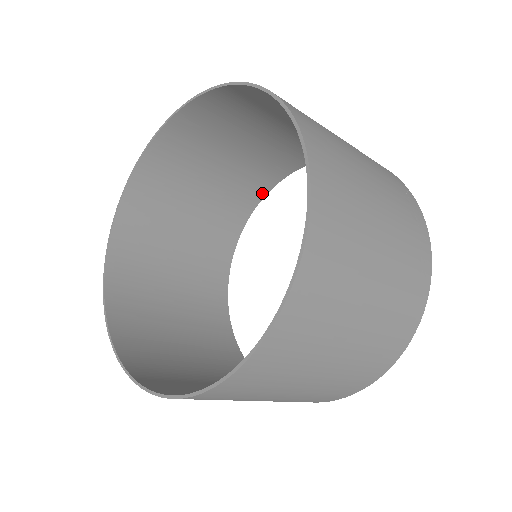
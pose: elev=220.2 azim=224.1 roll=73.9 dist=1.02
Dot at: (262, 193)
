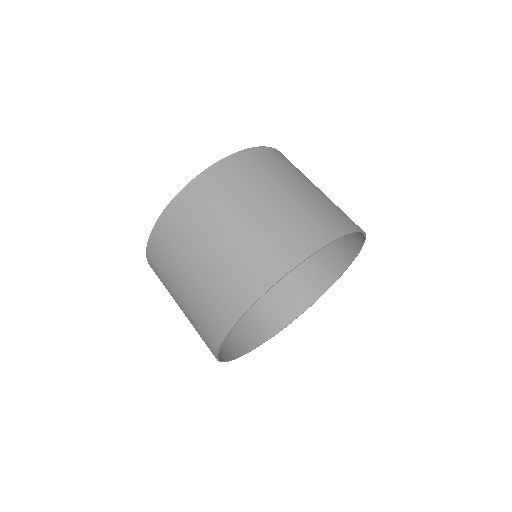
Dot at: (298, 311)
